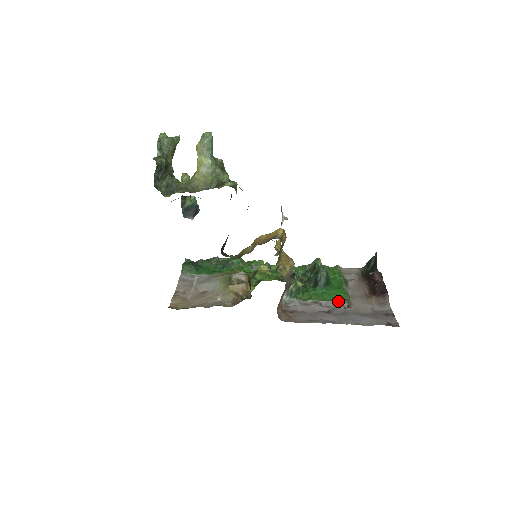
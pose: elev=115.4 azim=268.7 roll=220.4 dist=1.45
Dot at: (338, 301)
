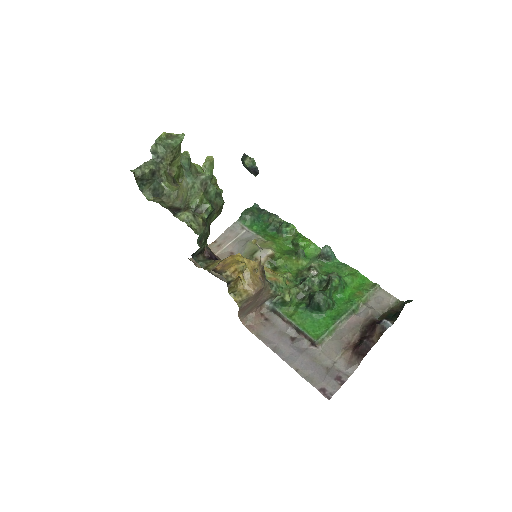
Dot at: (308, 335)
